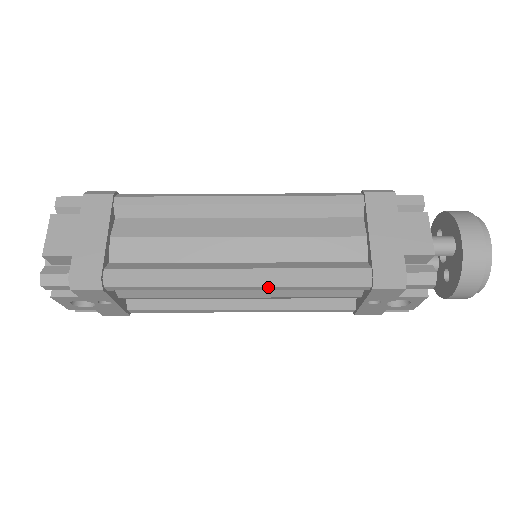
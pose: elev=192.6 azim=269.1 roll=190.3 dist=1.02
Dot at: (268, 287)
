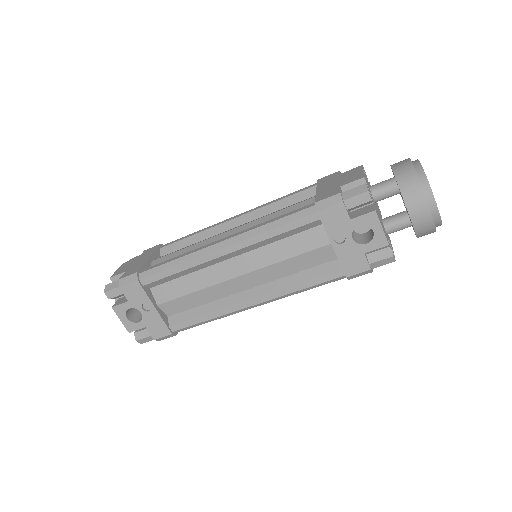
Dot at: (243, 241)
